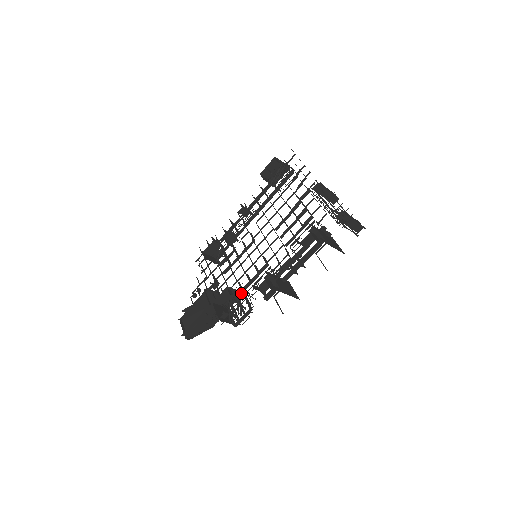
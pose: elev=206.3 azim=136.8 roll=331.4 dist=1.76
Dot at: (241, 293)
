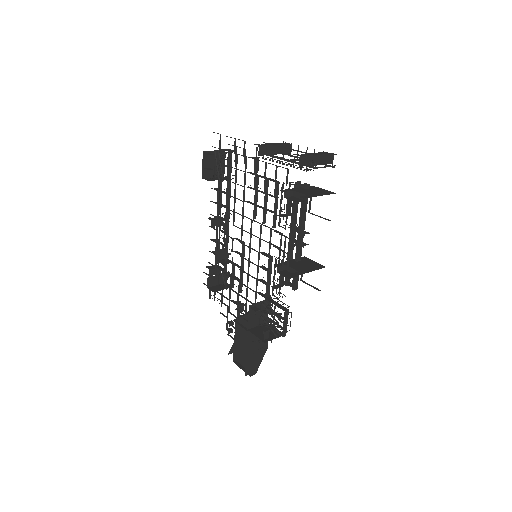
Dot at: (267, 301)
